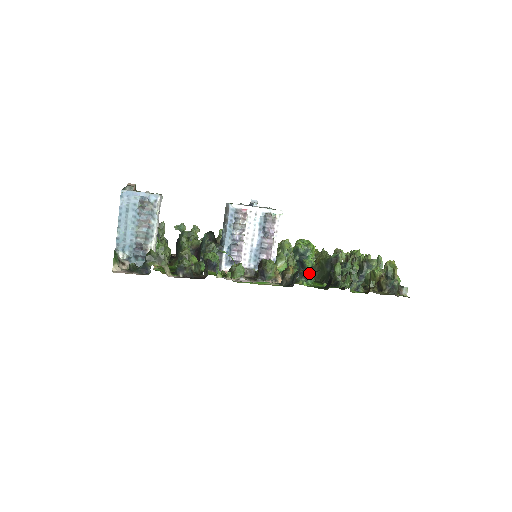
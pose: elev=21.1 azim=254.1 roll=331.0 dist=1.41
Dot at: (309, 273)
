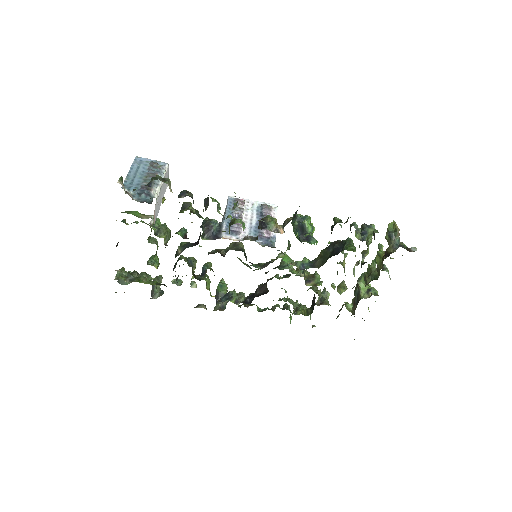
Dot at: (311, 235)
